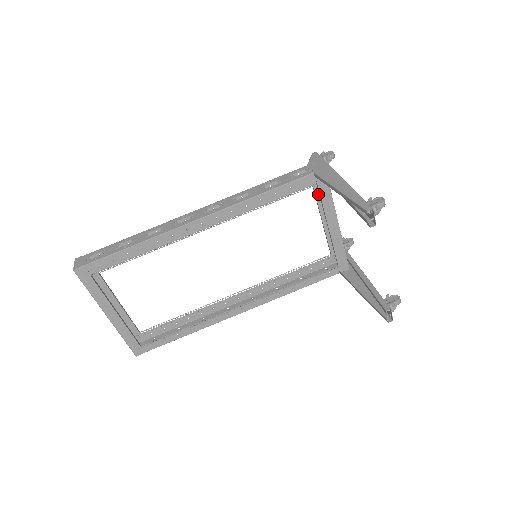
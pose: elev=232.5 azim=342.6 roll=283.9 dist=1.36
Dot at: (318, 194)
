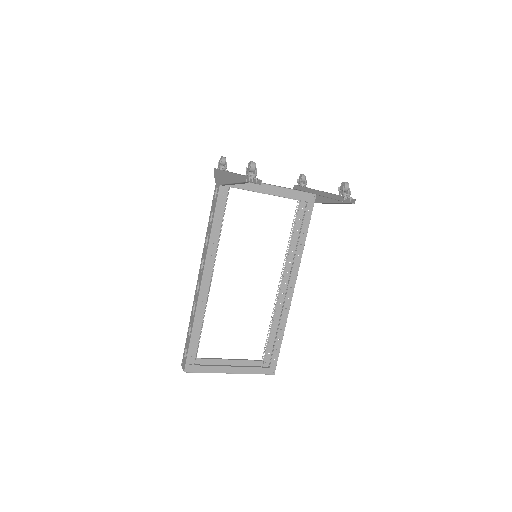
Dot at: occluded
